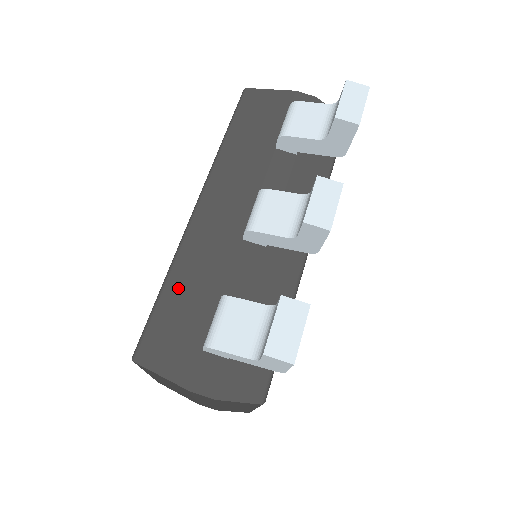
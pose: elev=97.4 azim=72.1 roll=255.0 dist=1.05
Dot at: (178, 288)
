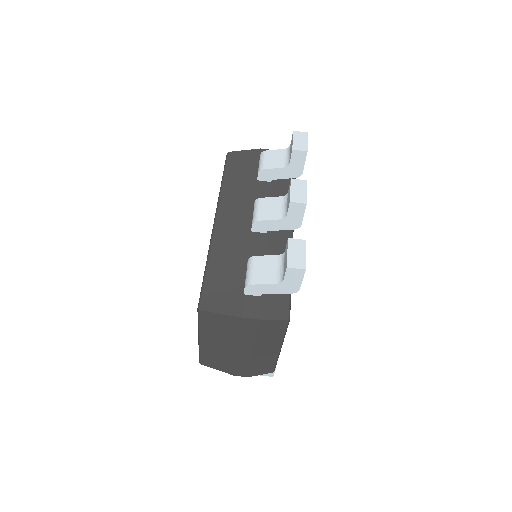
Dot at: (217, 265)
